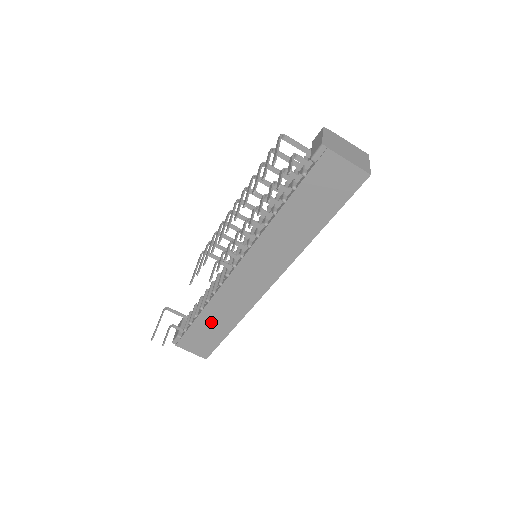
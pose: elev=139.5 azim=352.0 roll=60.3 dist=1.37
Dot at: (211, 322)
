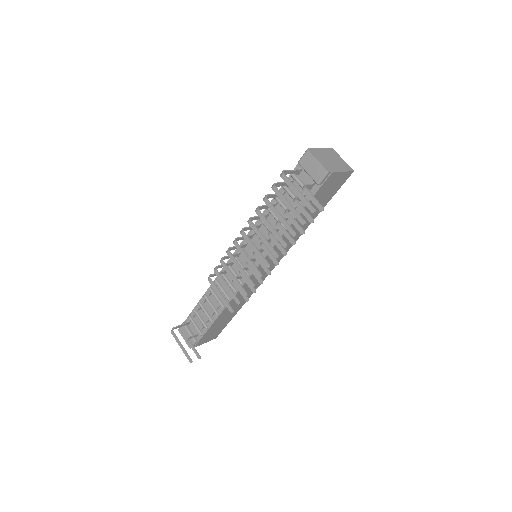
Dot at: (225, 317)
